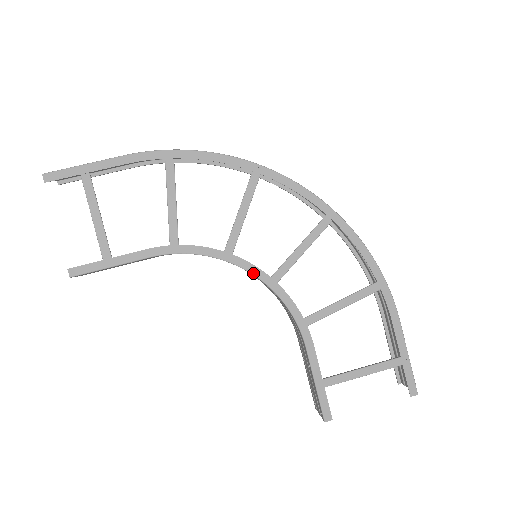
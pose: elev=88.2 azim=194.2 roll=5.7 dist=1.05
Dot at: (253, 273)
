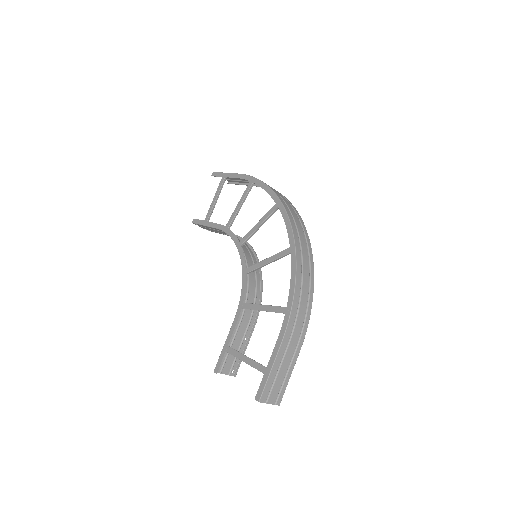
Dot at: (241, 261)
